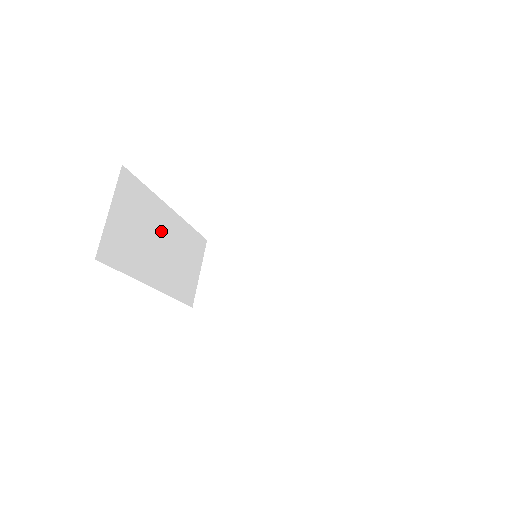
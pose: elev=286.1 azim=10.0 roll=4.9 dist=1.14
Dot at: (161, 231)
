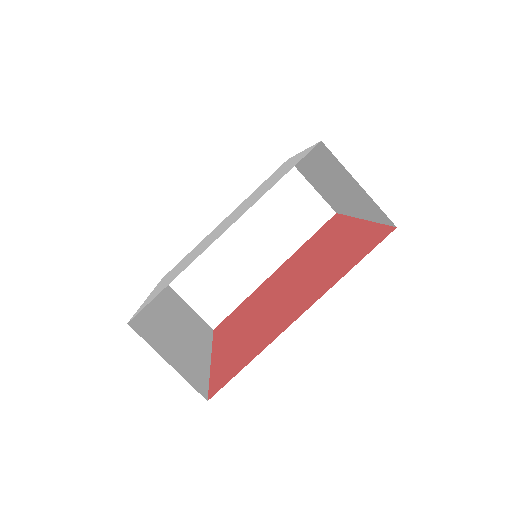
Dot at: (168, 320)
